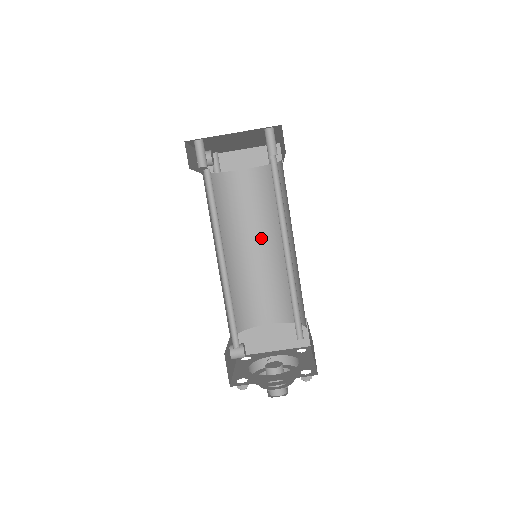
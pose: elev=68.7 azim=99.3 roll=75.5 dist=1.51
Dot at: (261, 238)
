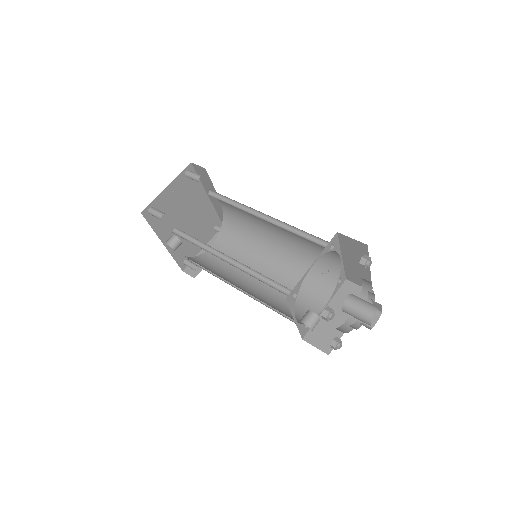
Dot at: (259, 266)
